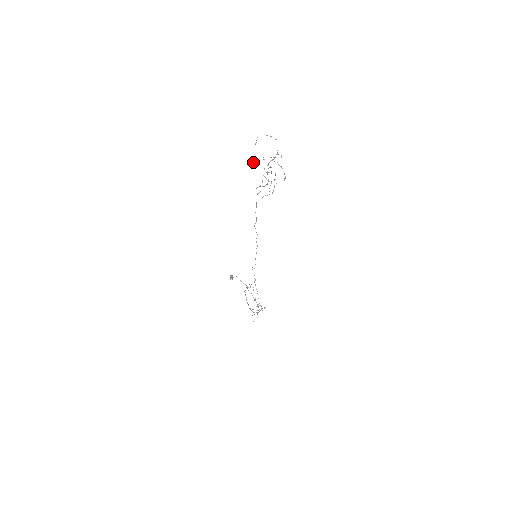
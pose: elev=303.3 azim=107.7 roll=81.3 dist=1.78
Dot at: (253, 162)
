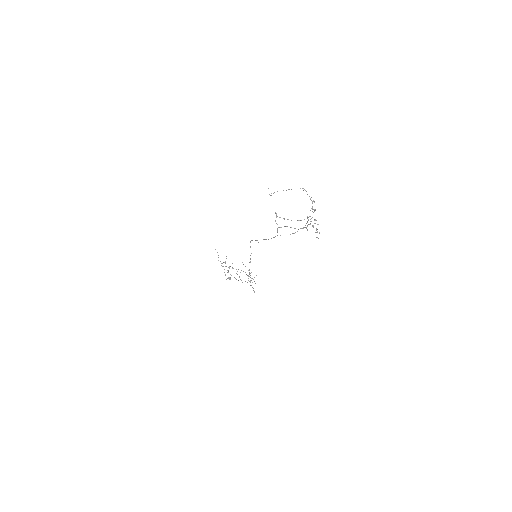
Dot at: (275, 213)
